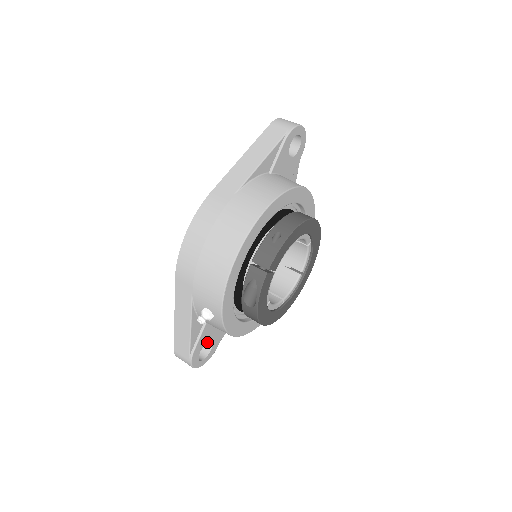
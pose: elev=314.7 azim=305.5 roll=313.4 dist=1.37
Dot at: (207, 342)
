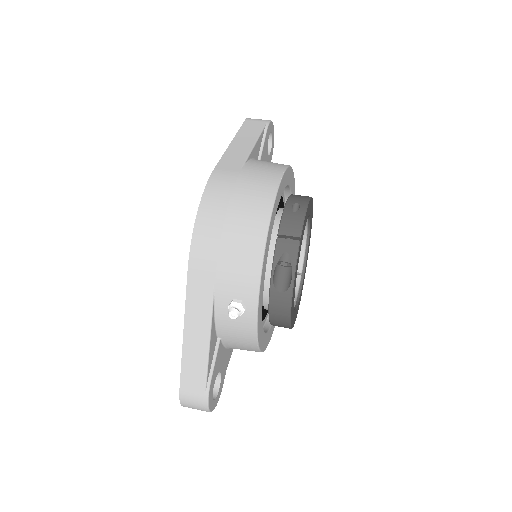
Dot at: (218, 372)
